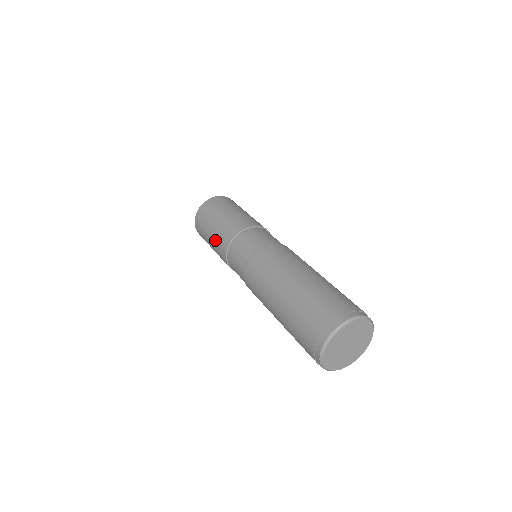
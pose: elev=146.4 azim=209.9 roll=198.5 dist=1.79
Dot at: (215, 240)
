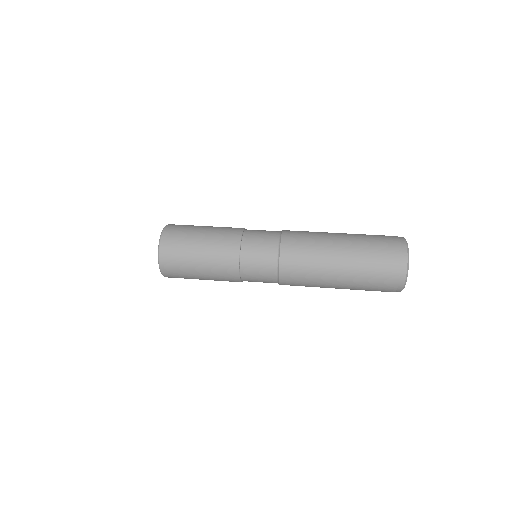
Dot at: (214, 278)
